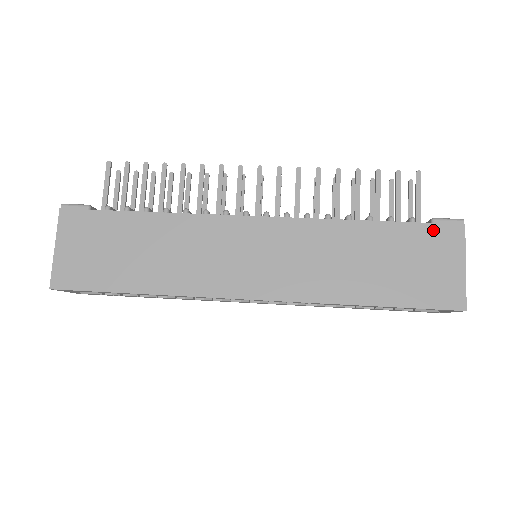
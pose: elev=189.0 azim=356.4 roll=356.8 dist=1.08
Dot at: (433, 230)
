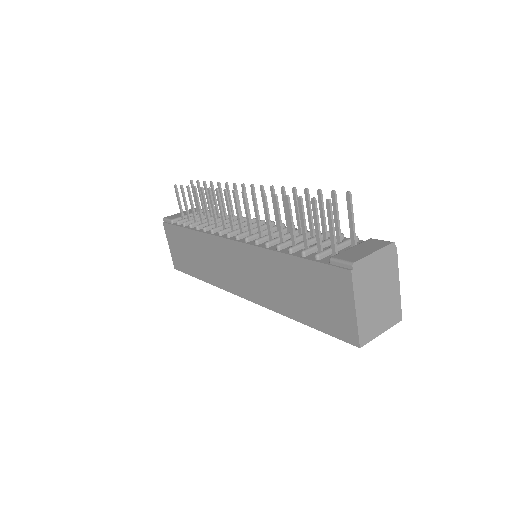
Dot at: (328, 271)
